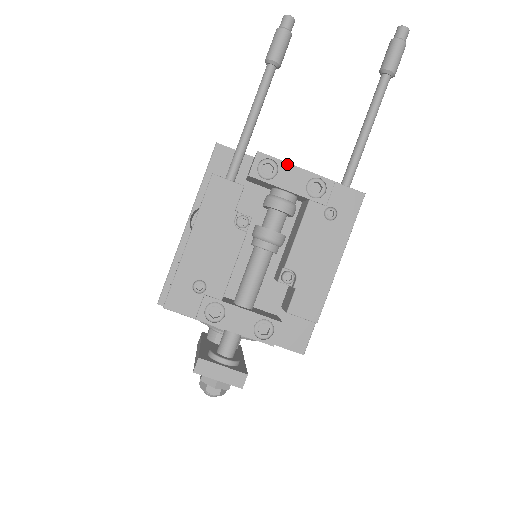
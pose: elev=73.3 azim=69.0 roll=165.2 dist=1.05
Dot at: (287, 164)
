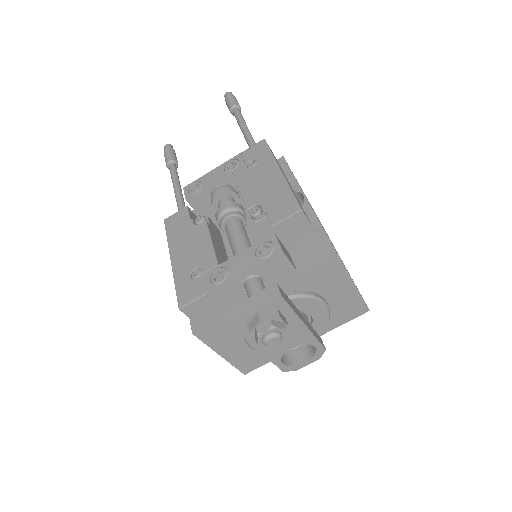
Dot at: (205, 175)
